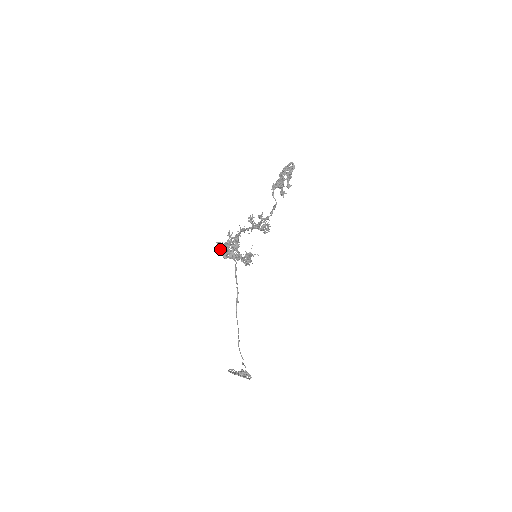
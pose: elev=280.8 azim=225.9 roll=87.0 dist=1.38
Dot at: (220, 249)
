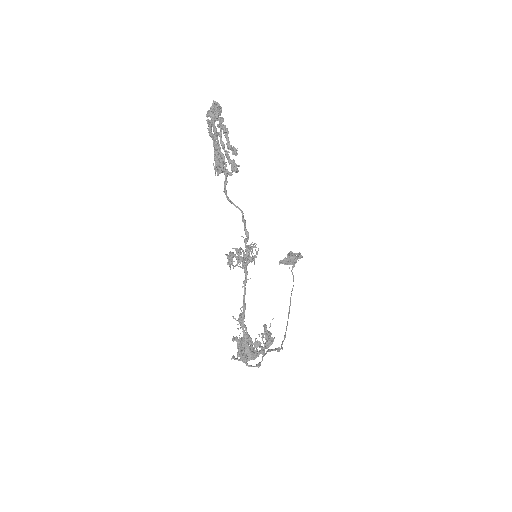
Dot at: (237, 355)
